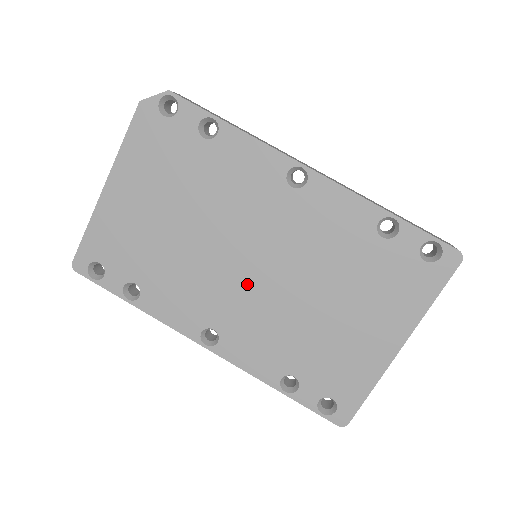
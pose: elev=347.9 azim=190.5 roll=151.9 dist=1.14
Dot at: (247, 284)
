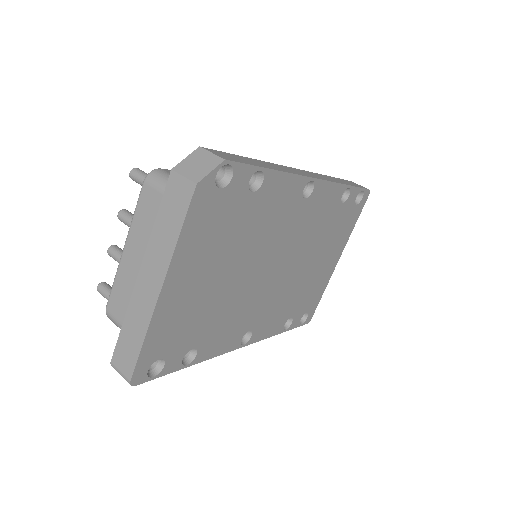
Dot at: (272, 284)
